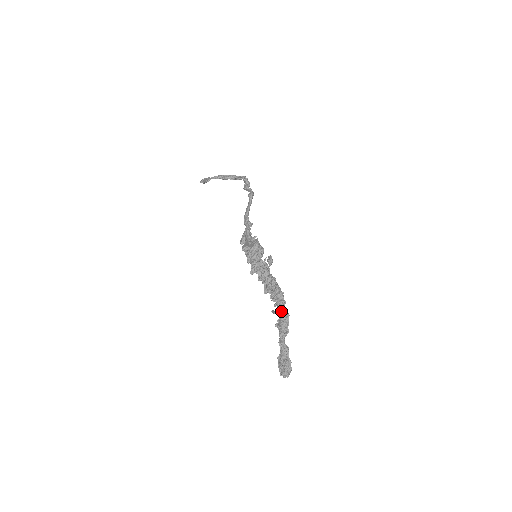
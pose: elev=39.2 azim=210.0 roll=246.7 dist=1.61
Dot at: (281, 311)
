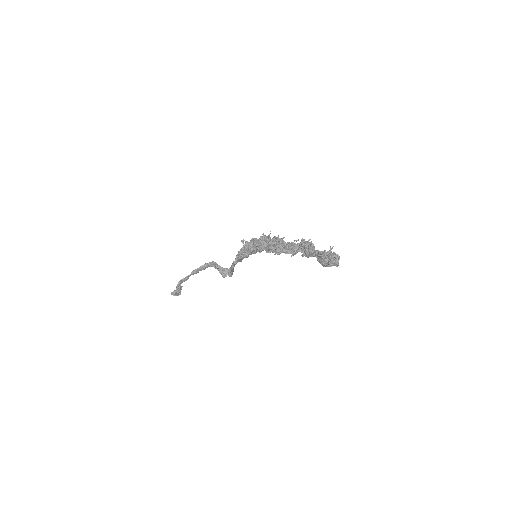
Dot at: (303, 240)
